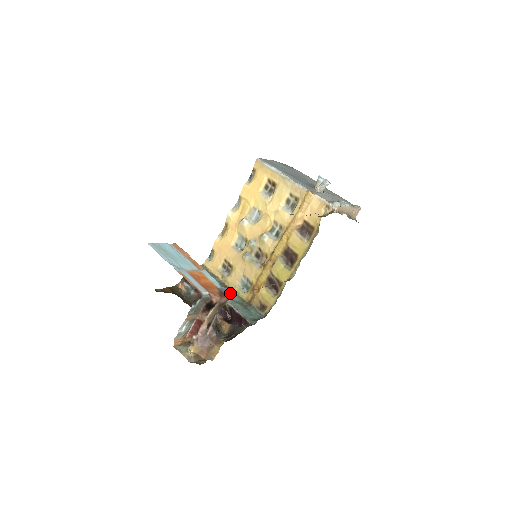
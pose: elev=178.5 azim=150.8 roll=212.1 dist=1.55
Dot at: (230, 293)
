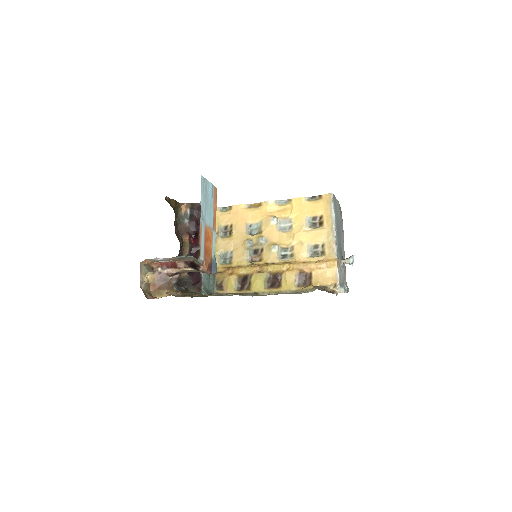
Dot at: (215, 269)
